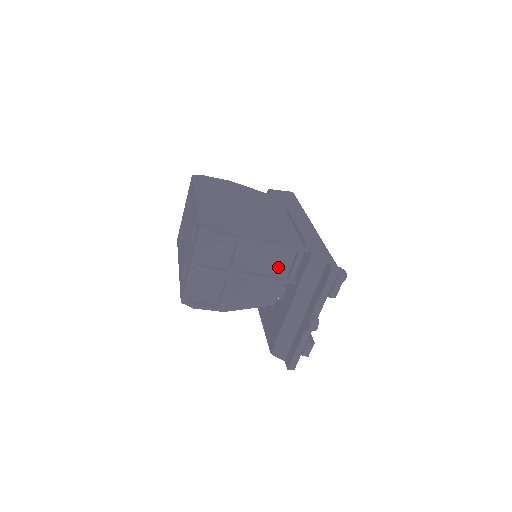
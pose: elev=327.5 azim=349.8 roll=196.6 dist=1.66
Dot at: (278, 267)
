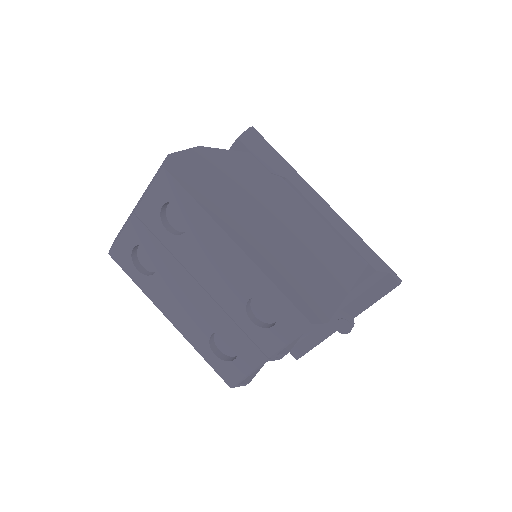
Dot at: occluded
